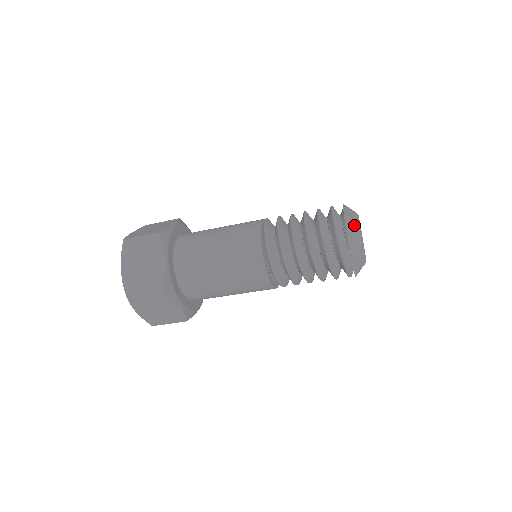
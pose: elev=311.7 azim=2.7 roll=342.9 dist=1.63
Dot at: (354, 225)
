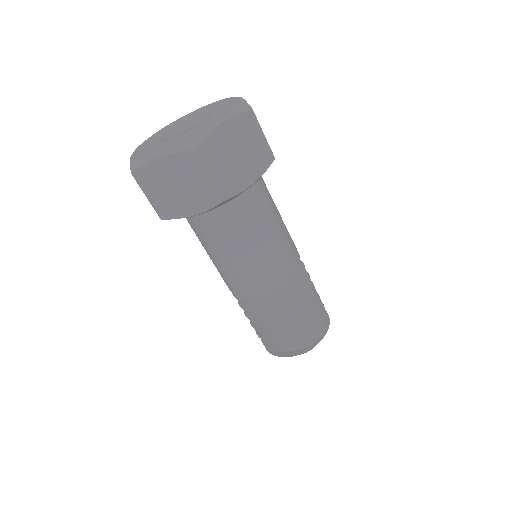
Dot at: occluded
